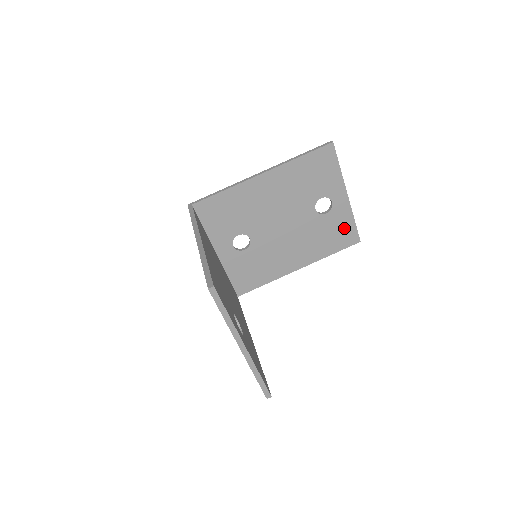
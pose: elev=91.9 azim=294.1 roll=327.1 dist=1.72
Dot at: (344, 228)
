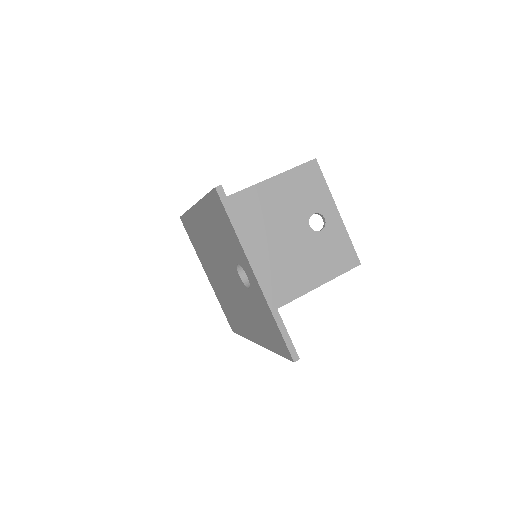
Dot at: (341, 248)
